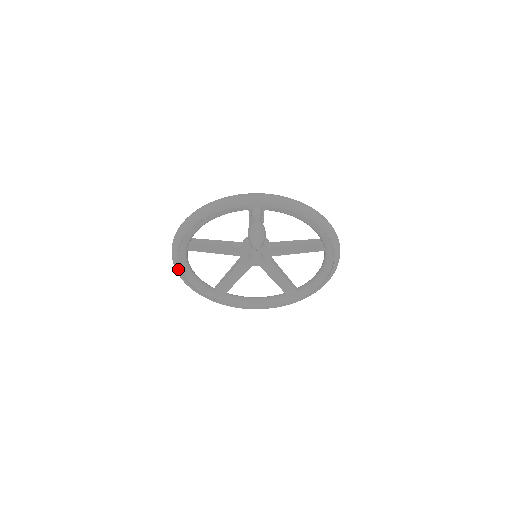
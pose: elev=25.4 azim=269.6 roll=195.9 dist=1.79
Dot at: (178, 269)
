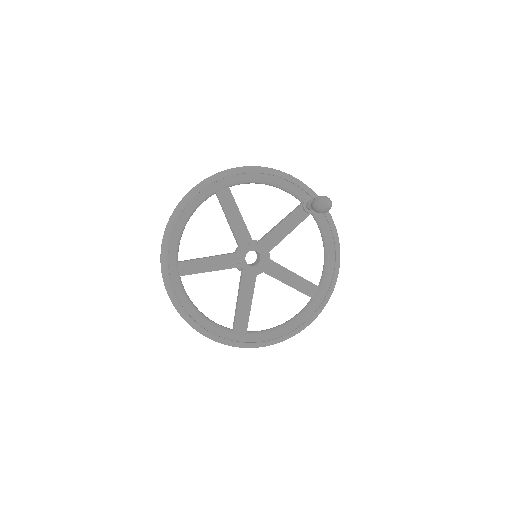
Dot at: (187, 201)
